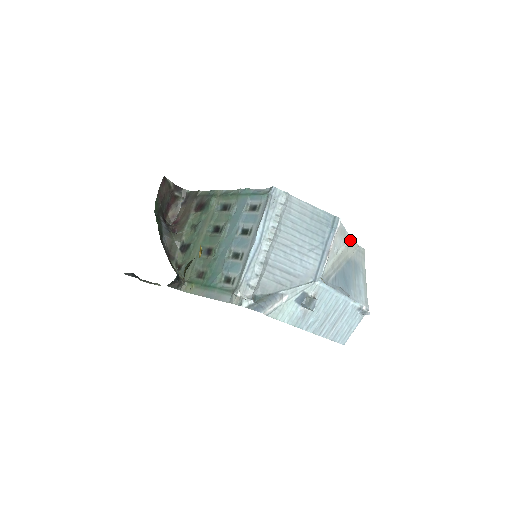
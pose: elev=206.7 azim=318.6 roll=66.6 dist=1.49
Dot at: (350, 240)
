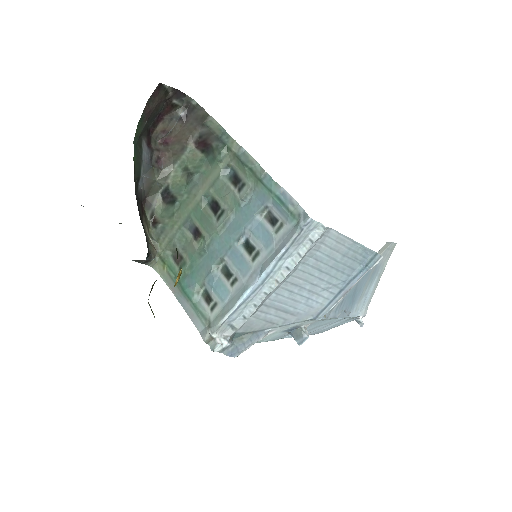
Dot at: (384, 245)
